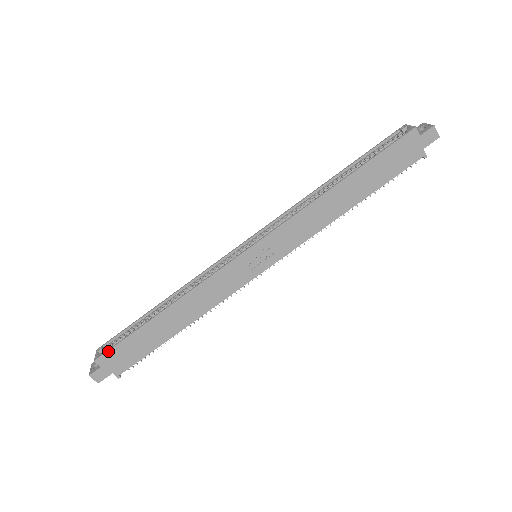
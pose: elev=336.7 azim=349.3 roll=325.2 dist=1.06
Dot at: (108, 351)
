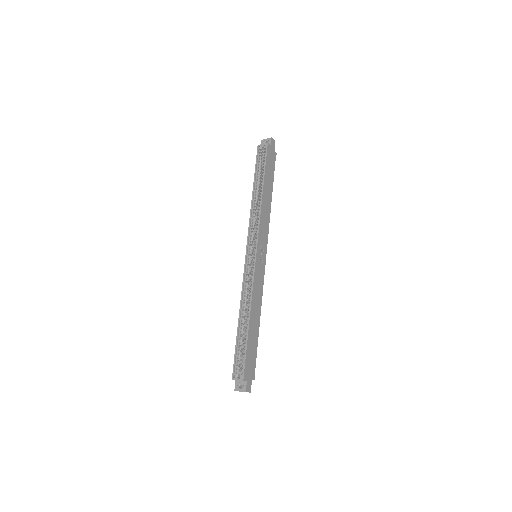
Dot at: (245, 368)
